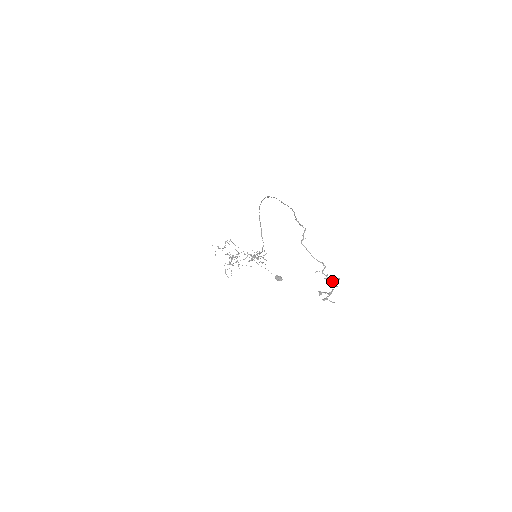
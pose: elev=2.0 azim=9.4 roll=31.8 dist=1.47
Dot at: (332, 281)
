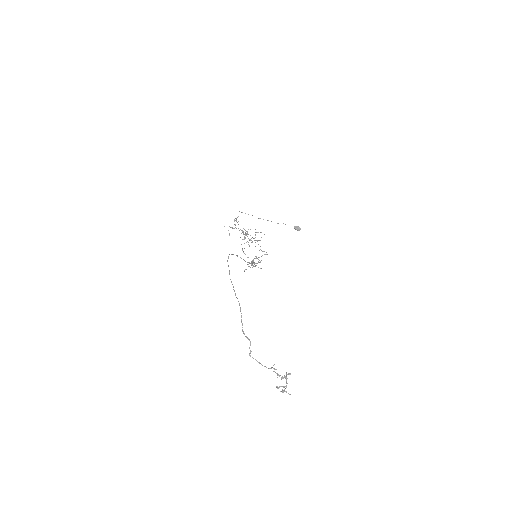
Dot at: (285, 376)
